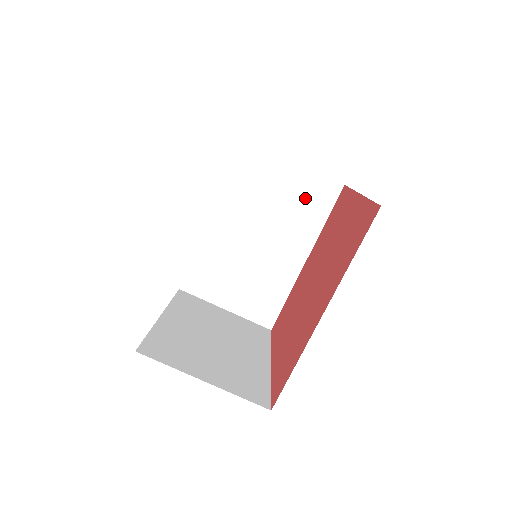
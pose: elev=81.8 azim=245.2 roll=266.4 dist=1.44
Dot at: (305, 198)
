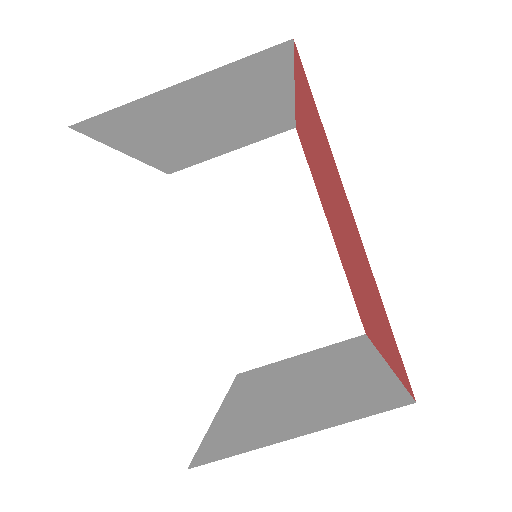
Dot at: (271, 175)
